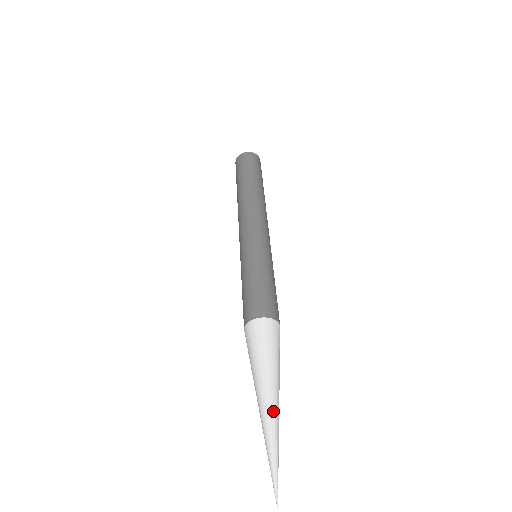
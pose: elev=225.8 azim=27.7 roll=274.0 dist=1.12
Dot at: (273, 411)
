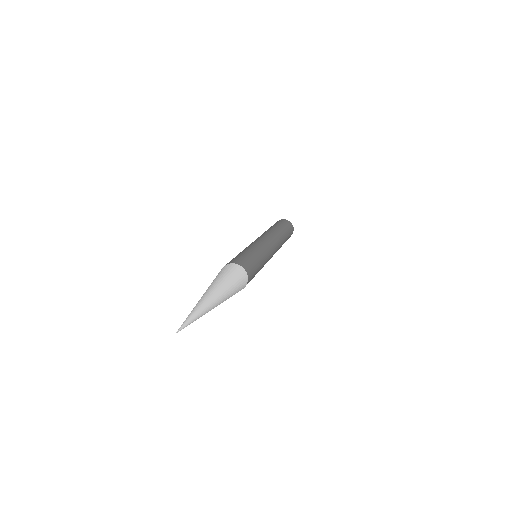
Dot at: (213, 302)
